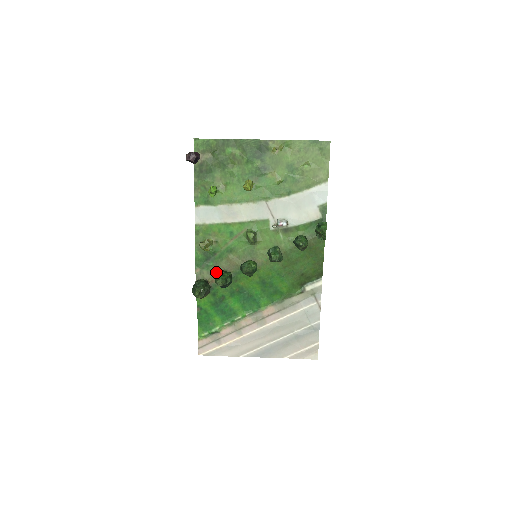
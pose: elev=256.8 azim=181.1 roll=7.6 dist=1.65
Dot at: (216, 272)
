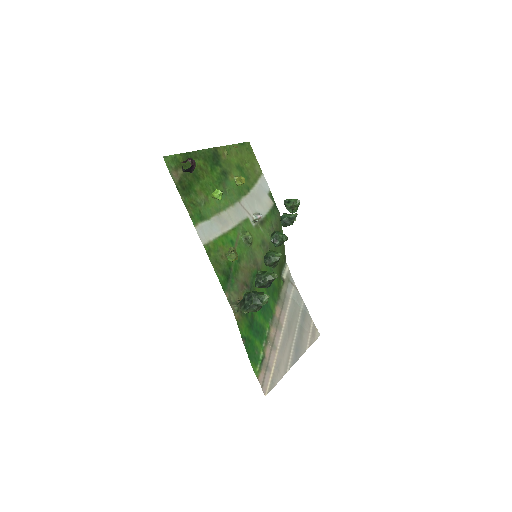
Dot at: (240, 288)
